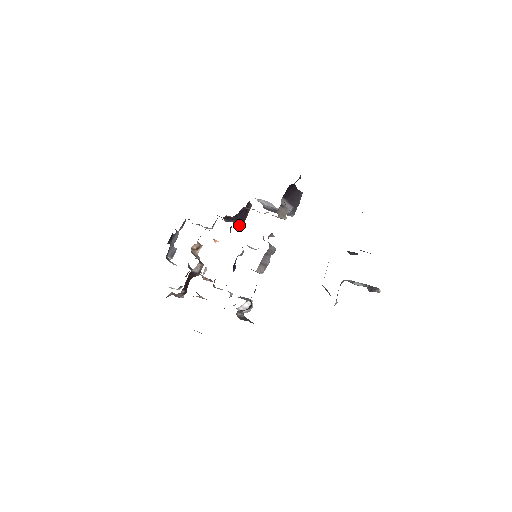
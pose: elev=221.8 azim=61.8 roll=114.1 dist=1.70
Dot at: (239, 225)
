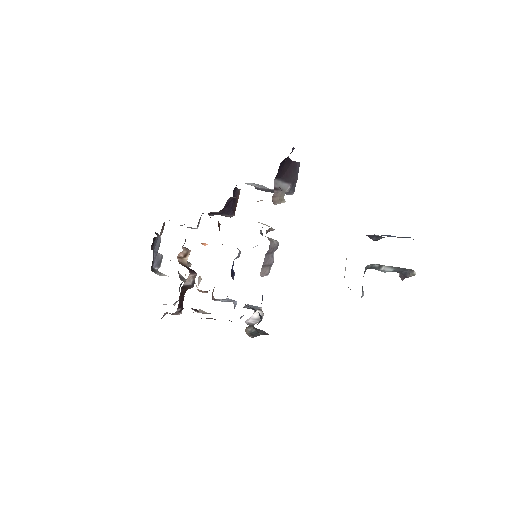
Dot at: occluded
